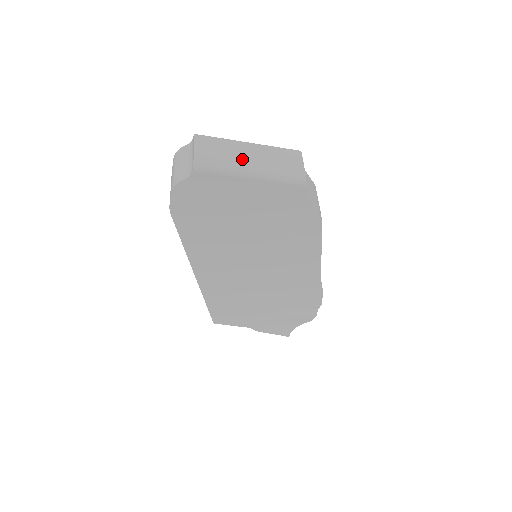
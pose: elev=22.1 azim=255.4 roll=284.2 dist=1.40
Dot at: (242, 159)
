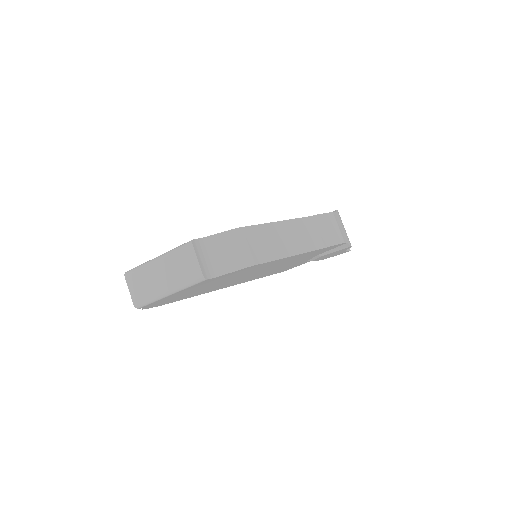
Dot at: (158, 283)
